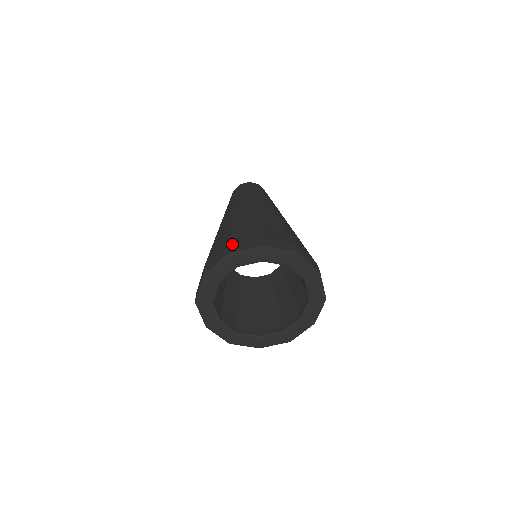
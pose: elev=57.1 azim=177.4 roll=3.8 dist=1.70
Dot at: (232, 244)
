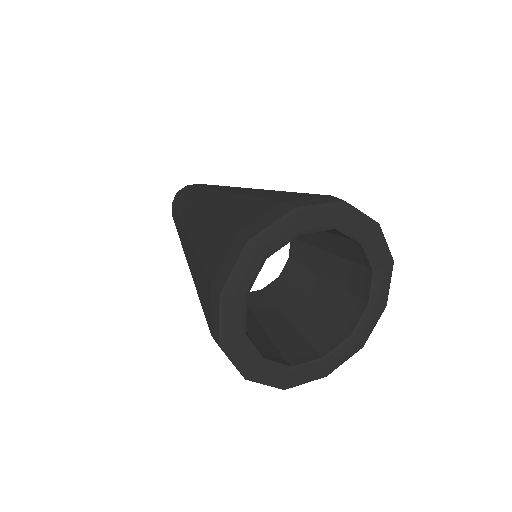
Dot at: (242, 228)
